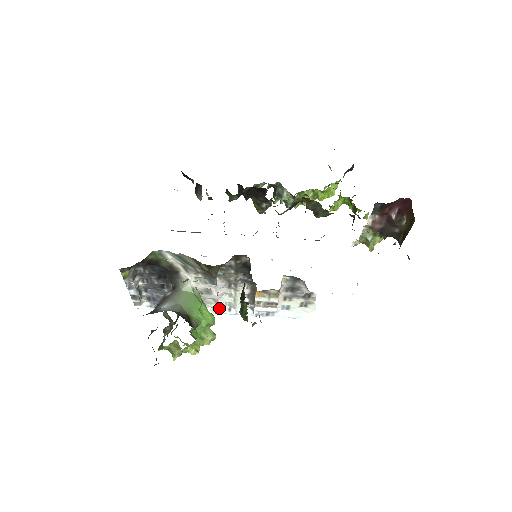
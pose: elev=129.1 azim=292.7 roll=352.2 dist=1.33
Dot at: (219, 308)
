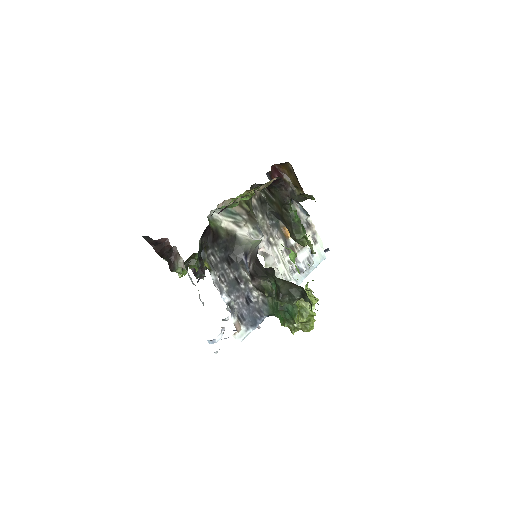
Dot at: occluded
